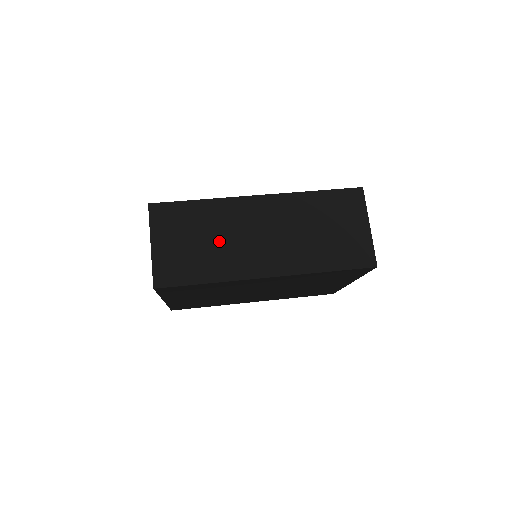
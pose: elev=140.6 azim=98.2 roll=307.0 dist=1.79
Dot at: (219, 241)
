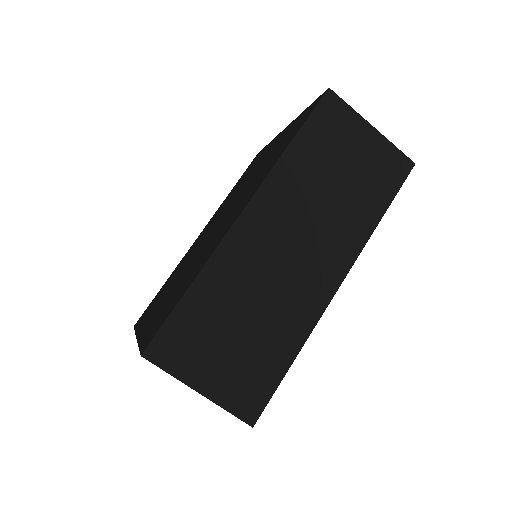
Dot at: (259, 306)
